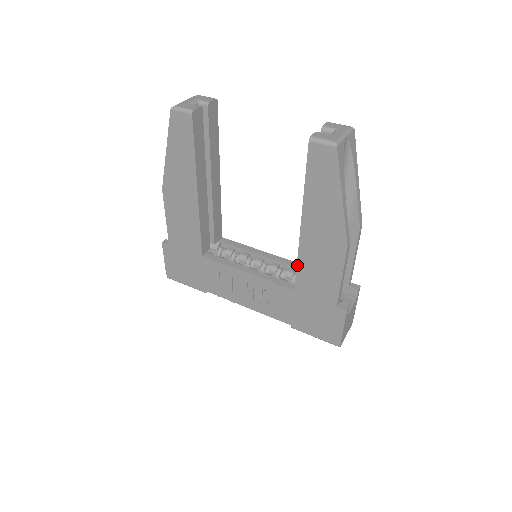
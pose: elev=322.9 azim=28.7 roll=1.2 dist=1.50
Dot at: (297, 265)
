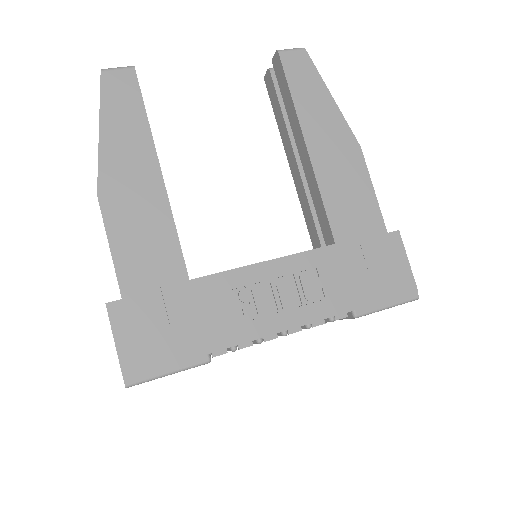
Dot at: (323, 203)
